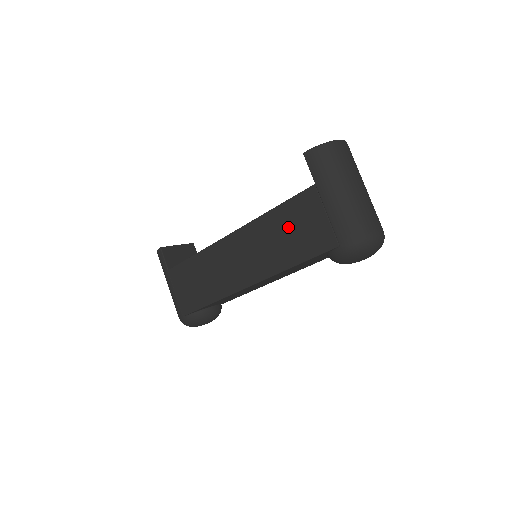
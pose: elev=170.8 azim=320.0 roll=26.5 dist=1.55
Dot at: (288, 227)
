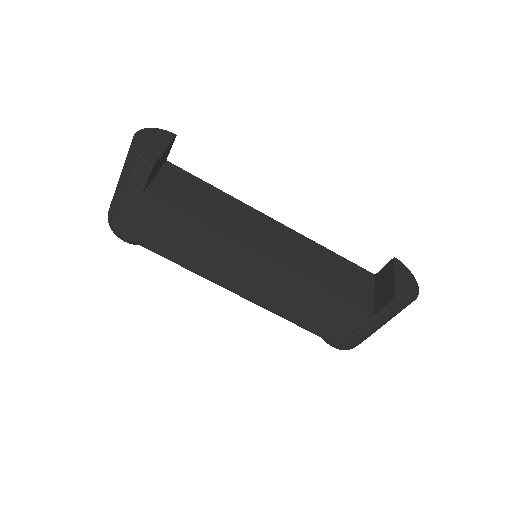
Dot at: (321, 308)
